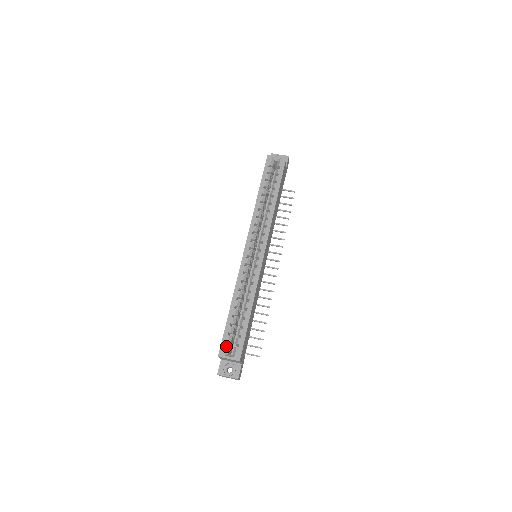
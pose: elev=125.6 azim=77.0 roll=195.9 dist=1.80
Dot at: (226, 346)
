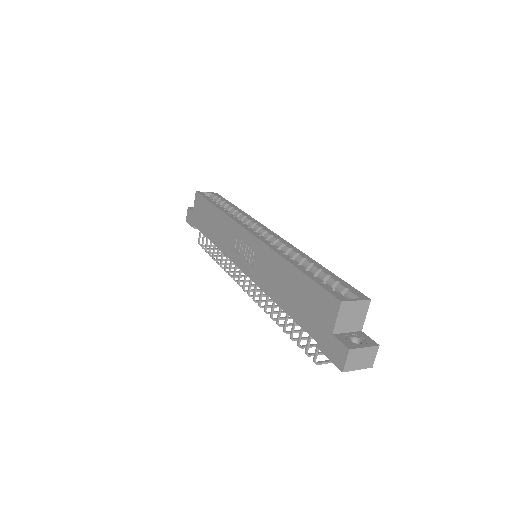
Dot at: (337, 292)
